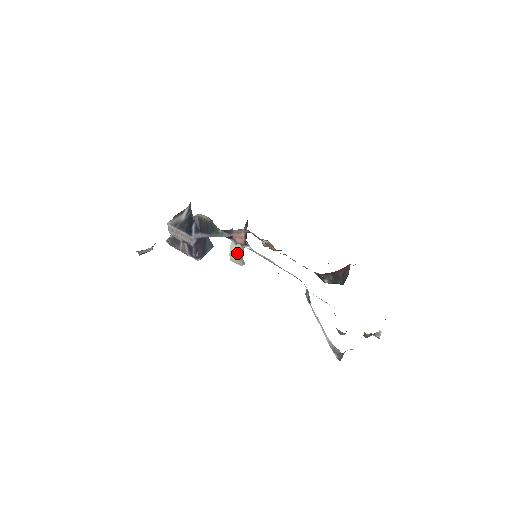
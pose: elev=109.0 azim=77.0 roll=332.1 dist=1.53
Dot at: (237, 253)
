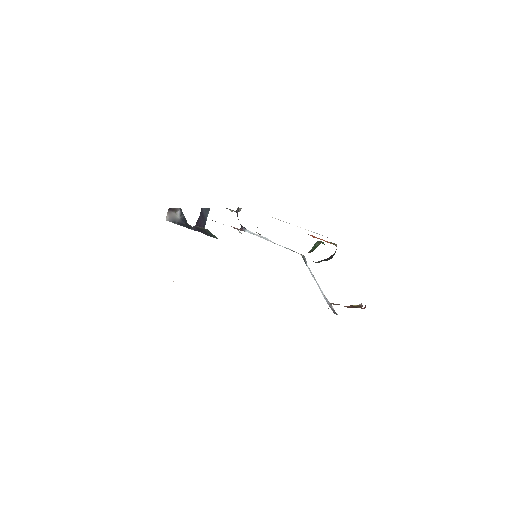
Dot at: occluded
